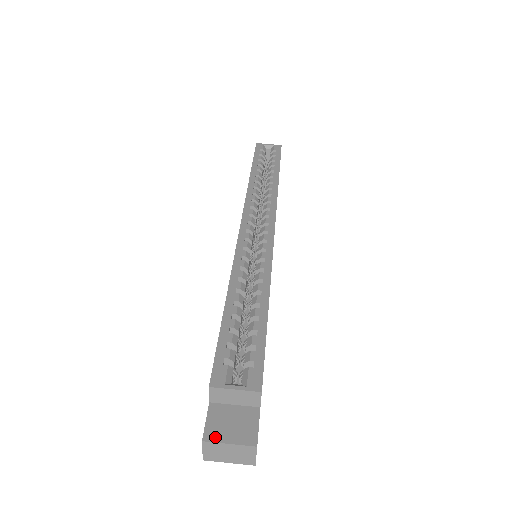
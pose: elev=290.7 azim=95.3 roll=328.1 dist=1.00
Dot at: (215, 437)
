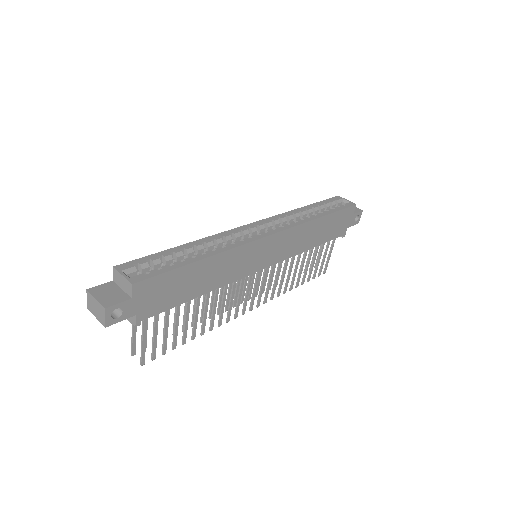
Dot at: (94, 292)
